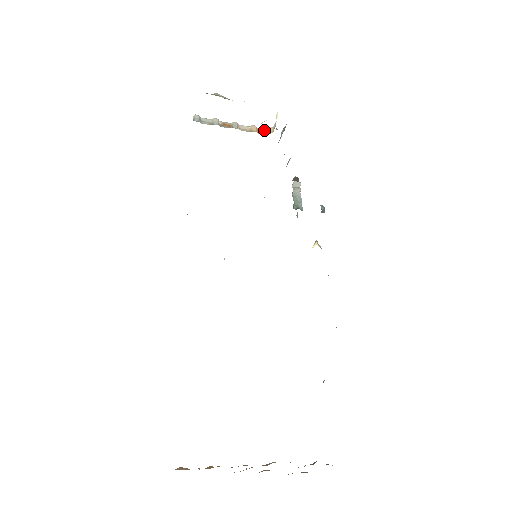
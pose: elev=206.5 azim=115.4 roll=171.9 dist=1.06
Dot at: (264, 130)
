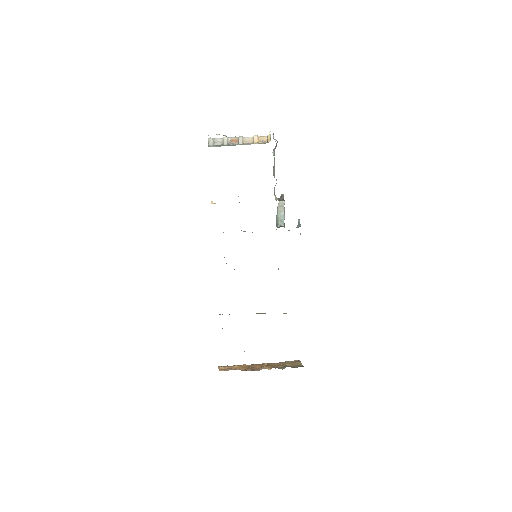
Dot at: (264, 137)
